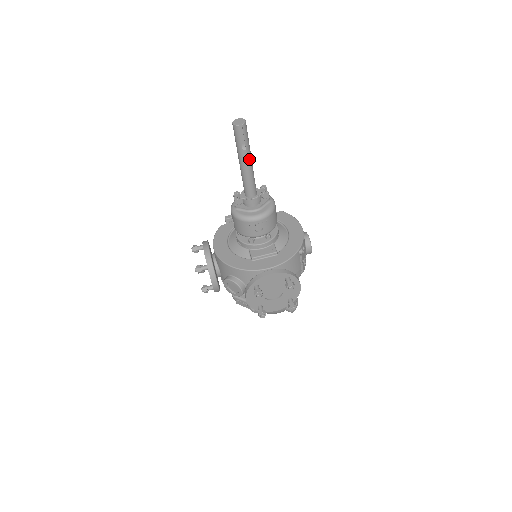
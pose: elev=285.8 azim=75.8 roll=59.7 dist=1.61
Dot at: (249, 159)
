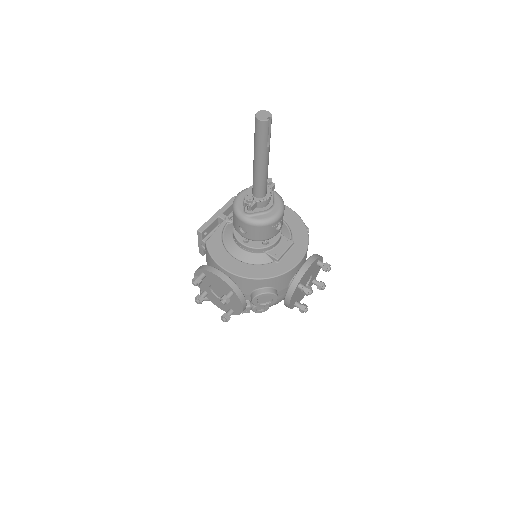
Dot at: occluded
